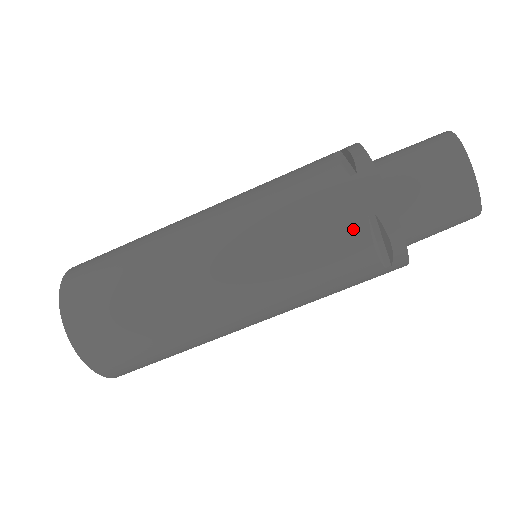
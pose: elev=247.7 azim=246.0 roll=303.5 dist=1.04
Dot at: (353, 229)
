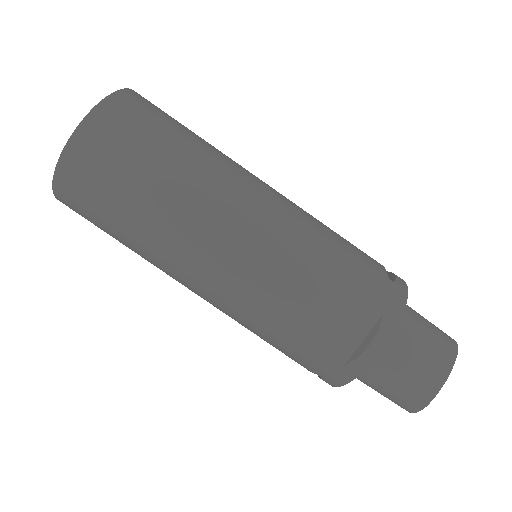
Dot at: (361, 304)
